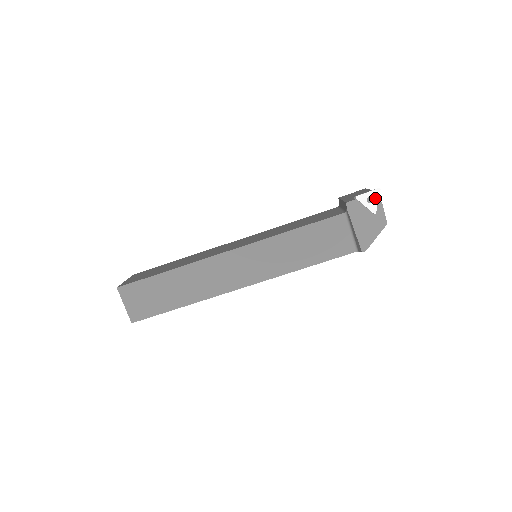
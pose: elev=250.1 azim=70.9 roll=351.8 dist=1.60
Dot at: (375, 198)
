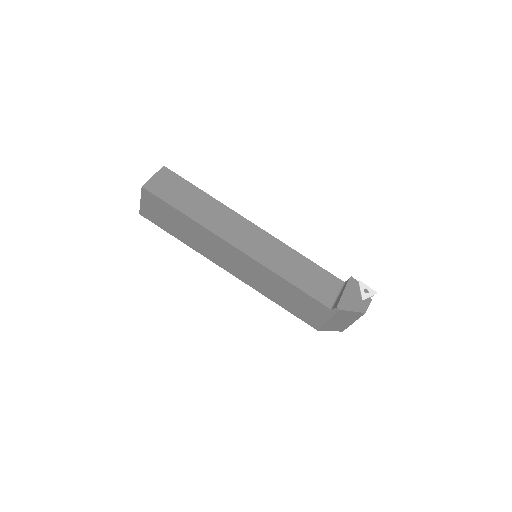
Dot at: (370, 293)
